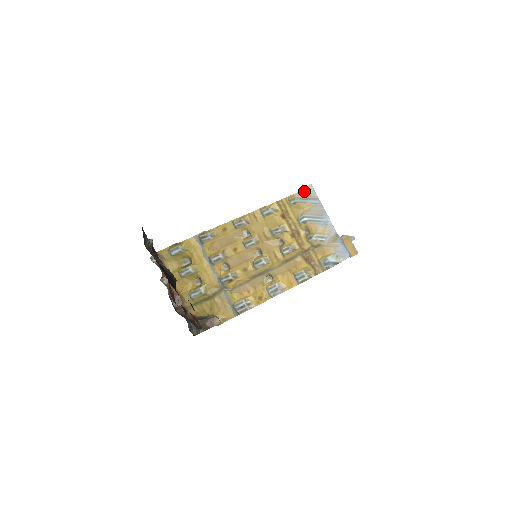
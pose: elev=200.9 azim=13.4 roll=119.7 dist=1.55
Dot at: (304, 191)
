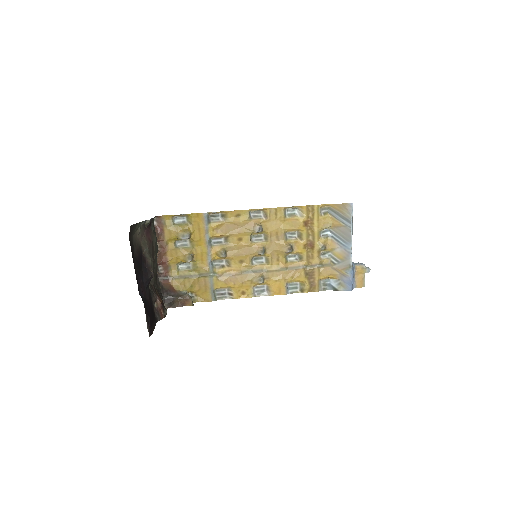
Dot at: (341, 206)
